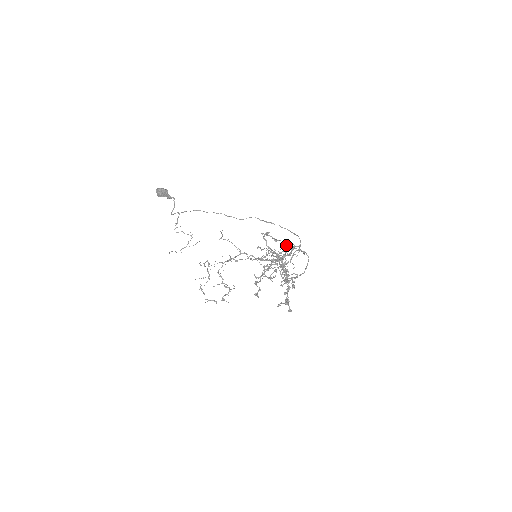
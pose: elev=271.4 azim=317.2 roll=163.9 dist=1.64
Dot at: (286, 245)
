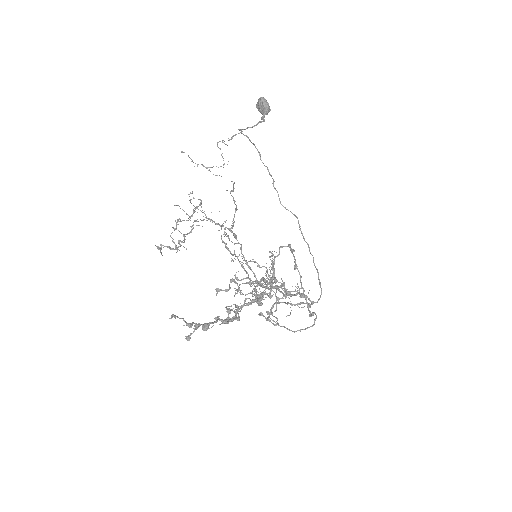
Dot at: occluded
